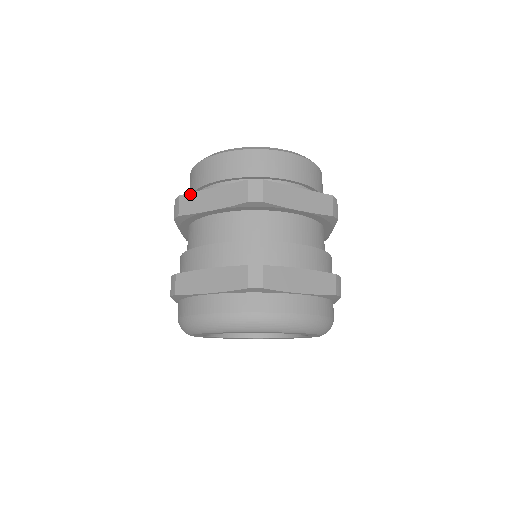
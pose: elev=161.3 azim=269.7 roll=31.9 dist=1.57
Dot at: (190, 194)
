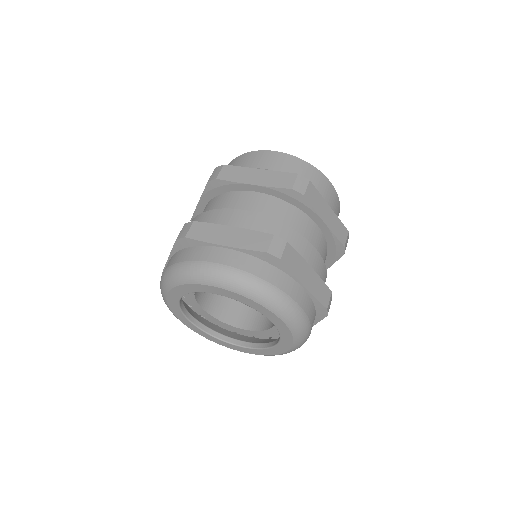
Dot at: occluded
